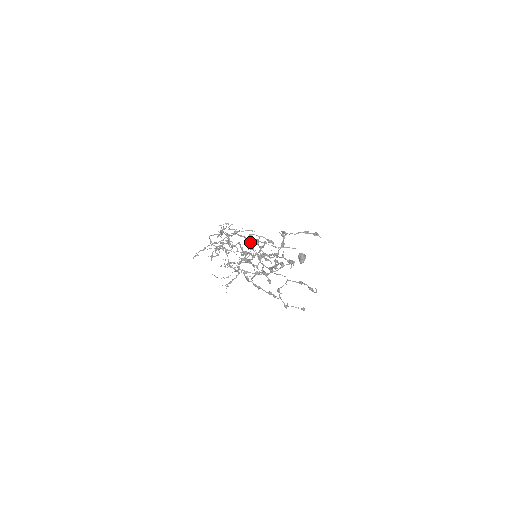
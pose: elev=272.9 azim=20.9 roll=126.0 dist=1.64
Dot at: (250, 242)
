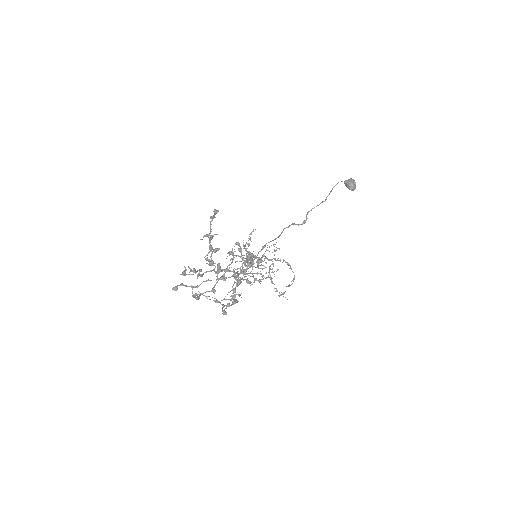
Dot at: occluded
